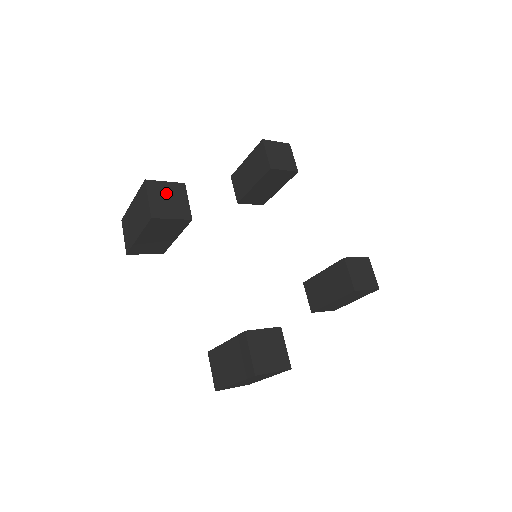
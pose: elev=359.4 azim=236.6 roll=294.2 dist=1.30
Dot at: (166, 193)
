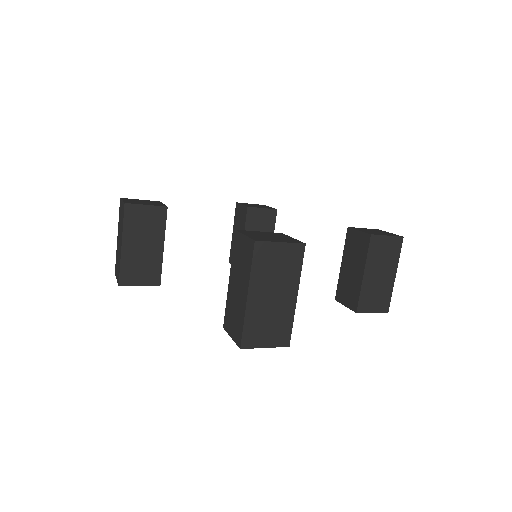
Dot at: (141, 201)
